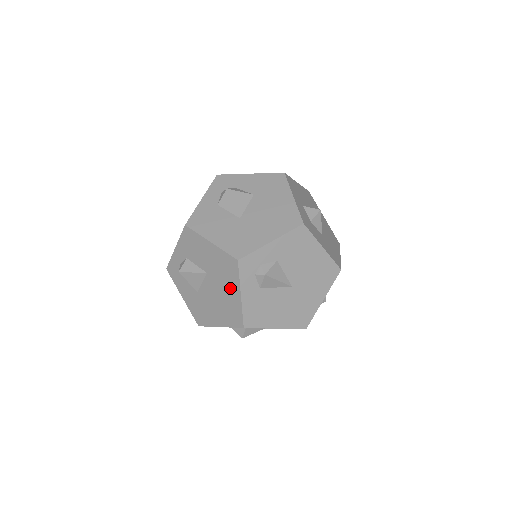
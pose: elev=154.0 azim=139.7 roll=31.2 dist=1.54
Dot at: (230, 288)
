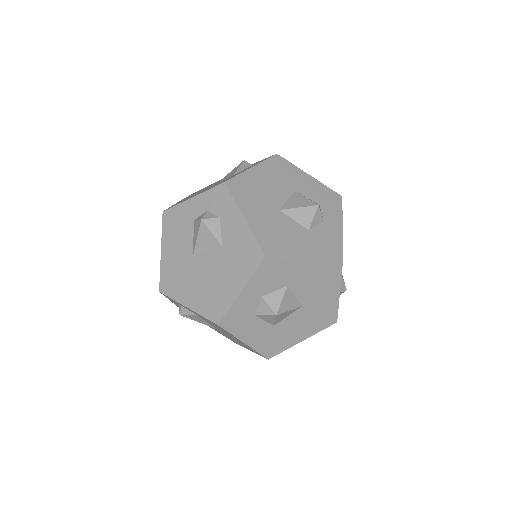
Dot at: occluded
